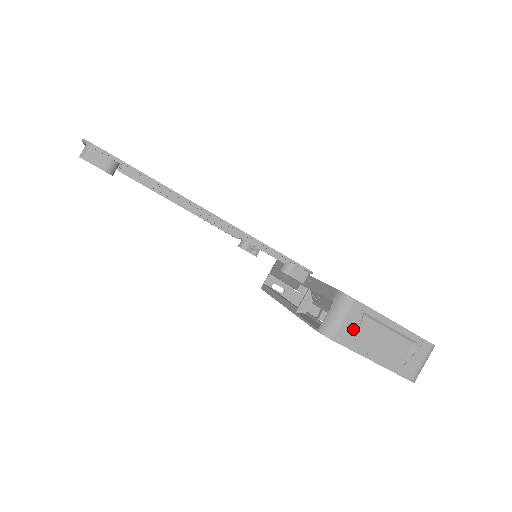
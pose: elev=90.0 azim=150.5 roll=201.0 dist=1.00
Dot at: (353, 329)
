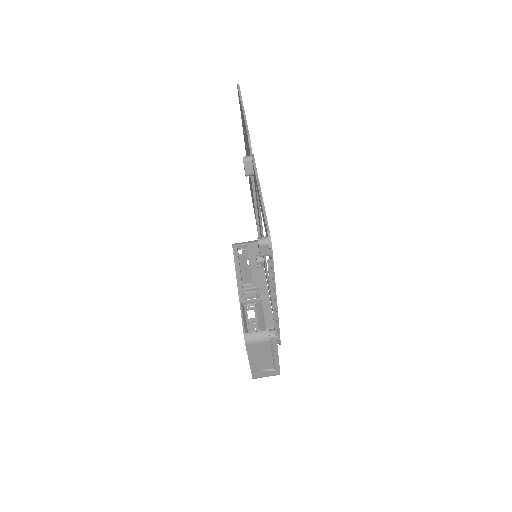
Dot at: (259, 348)
